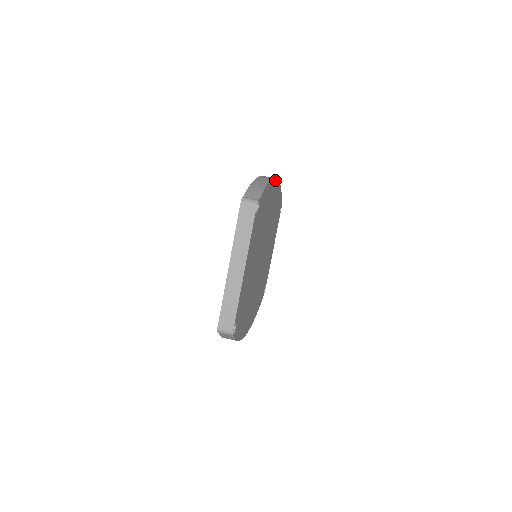
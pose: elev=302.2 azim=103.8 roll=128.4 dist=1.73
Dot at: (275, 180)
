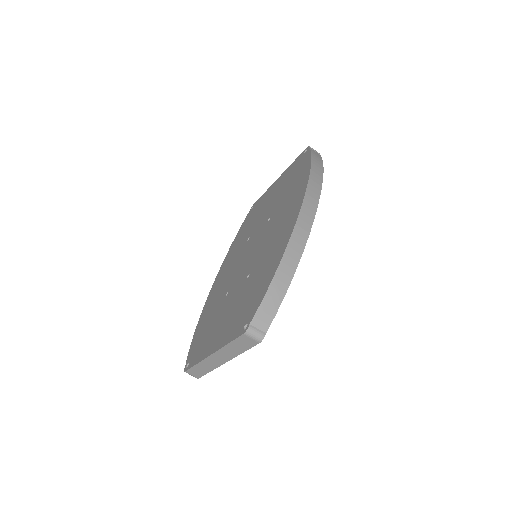
Dot at: (310, 227)
